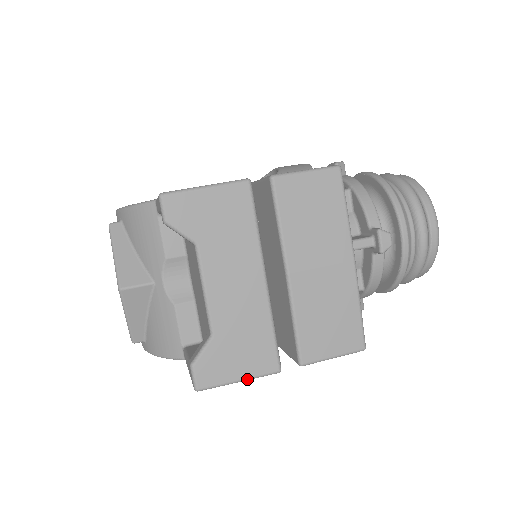
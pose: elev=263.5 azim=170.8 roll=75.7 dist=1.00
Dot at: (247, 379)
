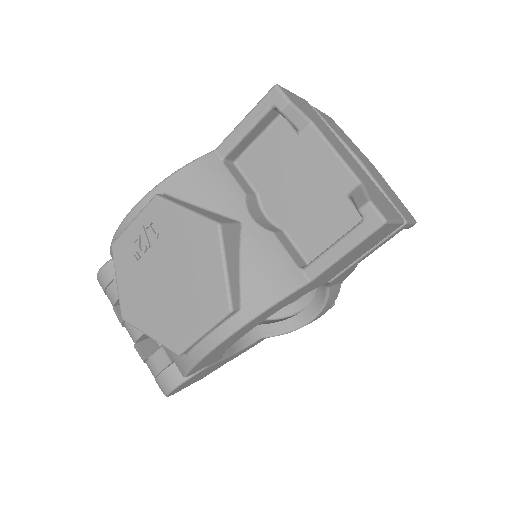
Dot at: (398, 221)
